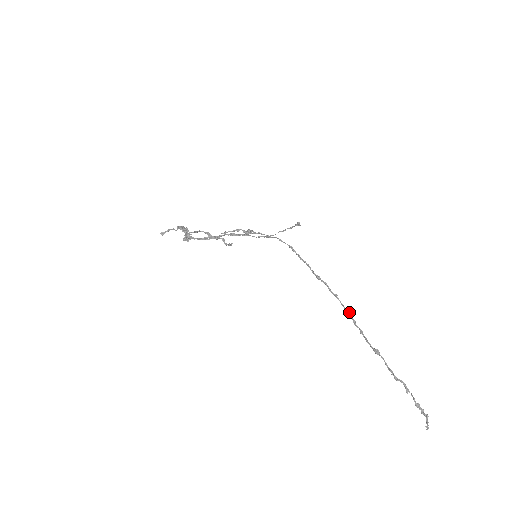
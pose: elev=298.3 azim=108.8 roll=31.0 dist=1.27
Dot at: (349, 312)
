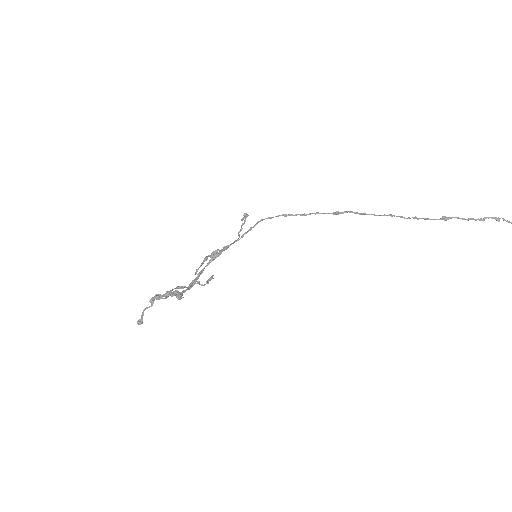
Dot at: (390, 214)
